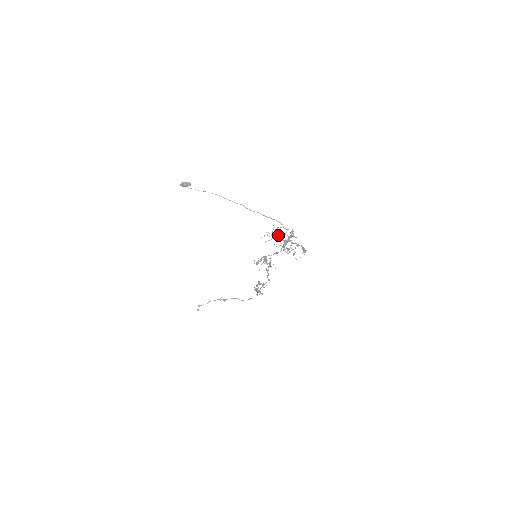
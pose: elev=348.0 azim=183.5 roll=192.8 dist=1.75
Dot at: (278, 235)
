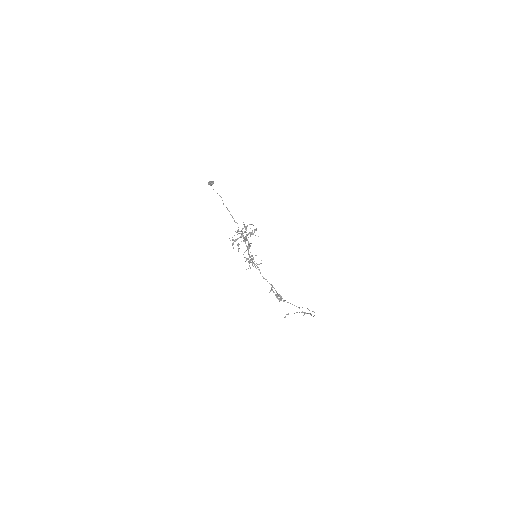
Dot at: (241, 231)
